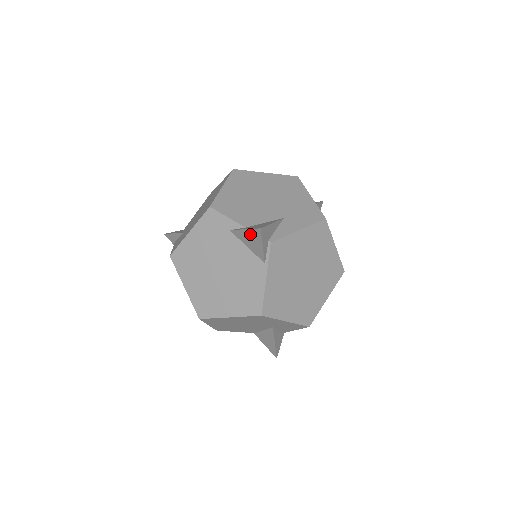
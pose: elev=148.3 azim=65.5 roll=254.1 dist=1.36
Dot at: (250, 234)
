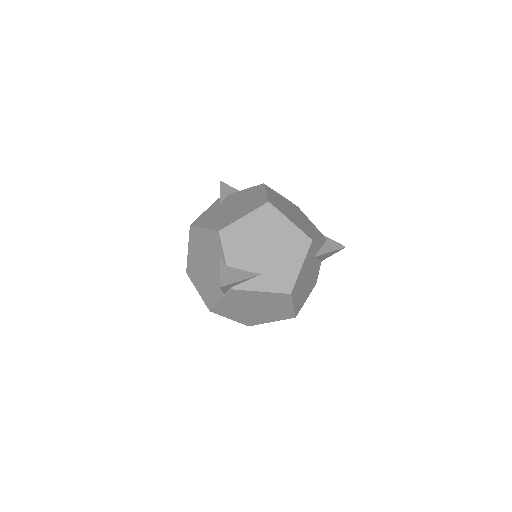
Dot at: (220, 277)
